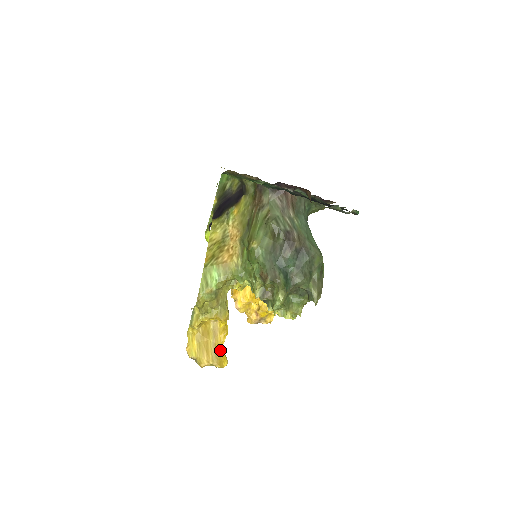
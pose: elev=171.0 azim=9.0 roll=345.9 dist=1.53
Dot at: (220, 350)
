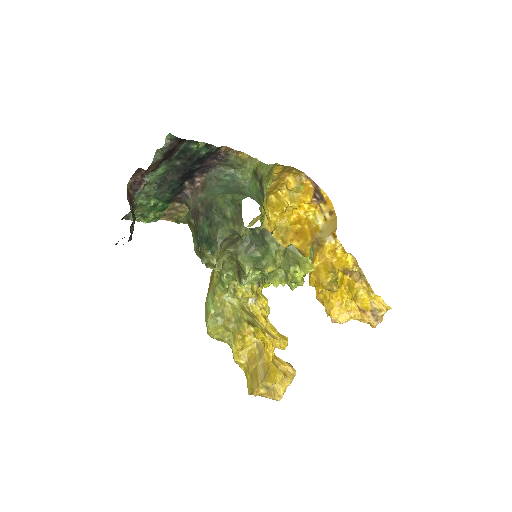
Dot at: (269, 366)
